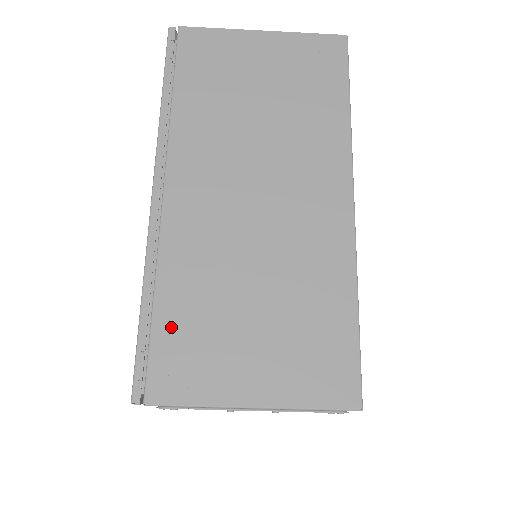
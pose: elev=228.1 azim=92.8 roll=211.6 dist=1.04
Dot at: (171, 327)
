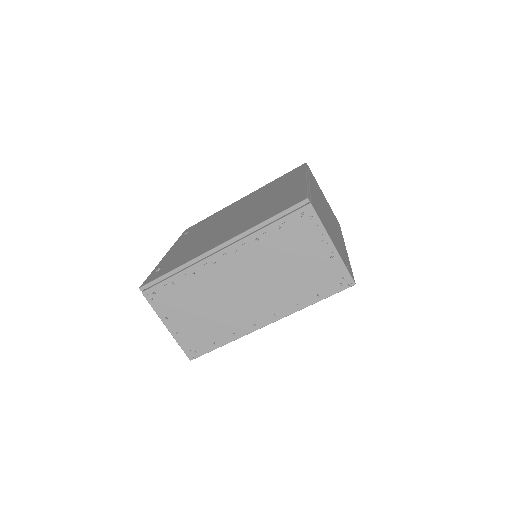
Dot at: occluded
